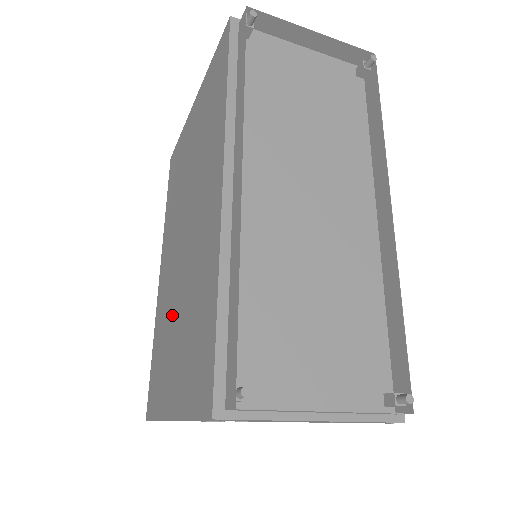
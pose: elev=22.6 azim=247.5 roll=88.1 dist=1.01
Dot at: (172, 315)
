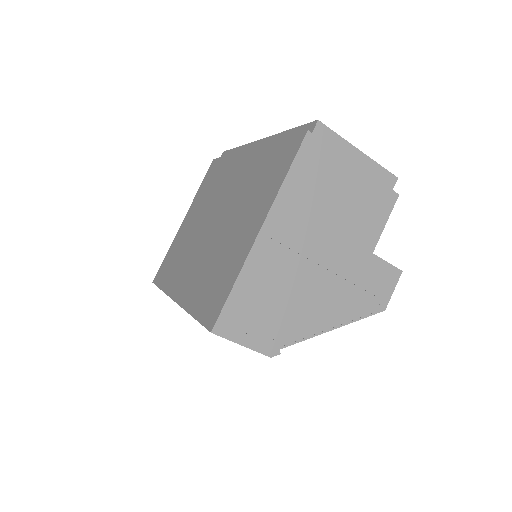
Dot at: (221, 242)
